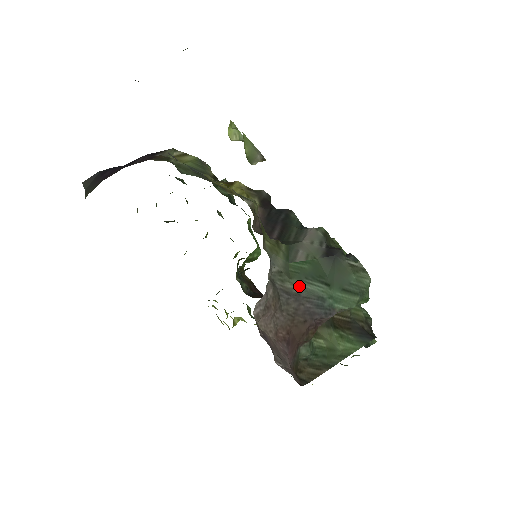
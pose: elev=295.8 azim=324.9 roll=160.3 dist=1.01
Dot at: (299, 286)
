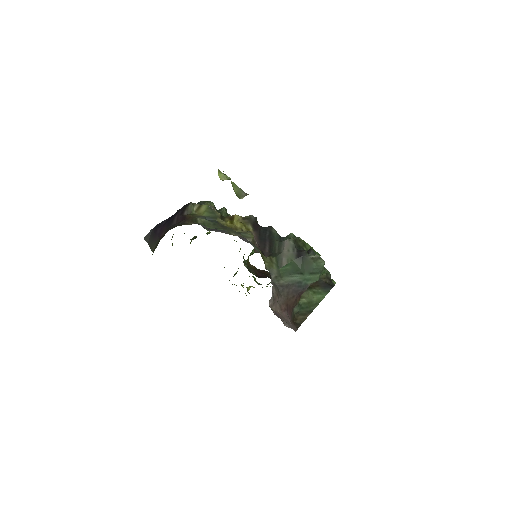
Dot at: (287, 280)
